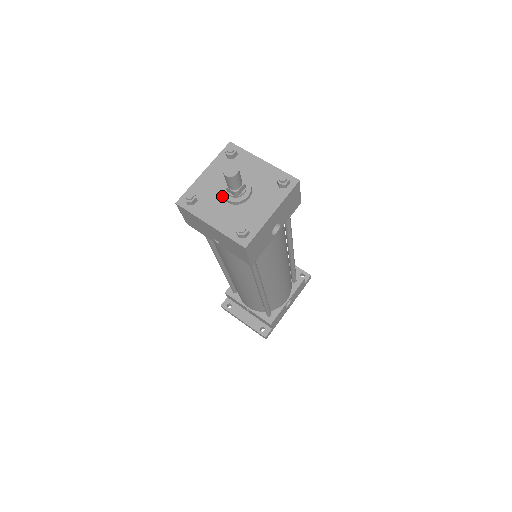
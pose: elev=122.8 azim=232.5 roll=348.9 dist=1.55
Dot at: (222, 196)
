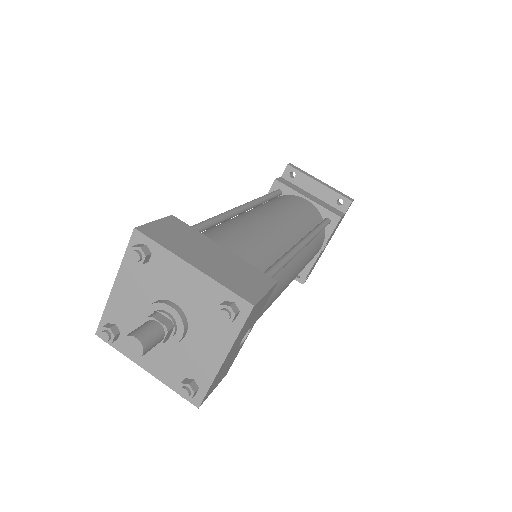
Dot at: occluded
